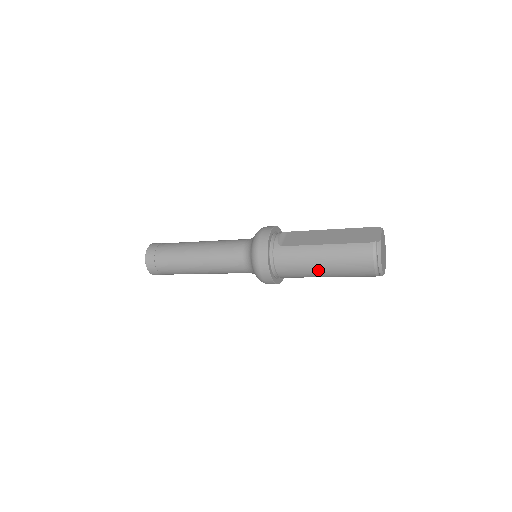
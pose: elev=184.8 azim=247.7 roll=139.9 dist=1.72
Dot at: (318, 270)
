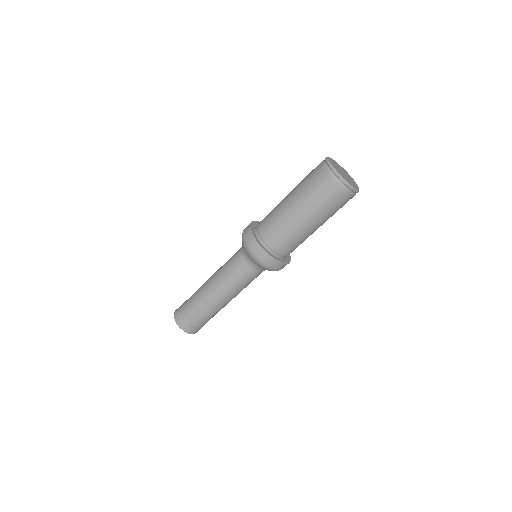
Dot at: (286, 203)
